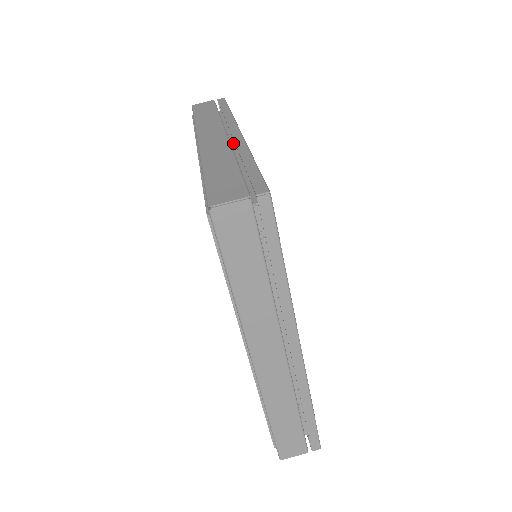
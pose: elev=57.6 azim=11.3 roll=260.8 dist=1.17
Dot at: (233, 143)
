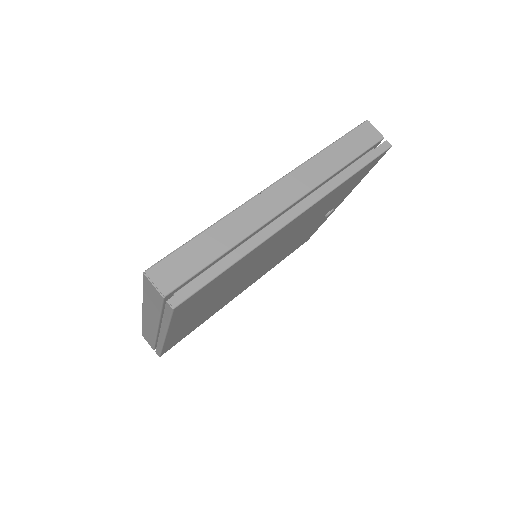
Dot at: occluded
